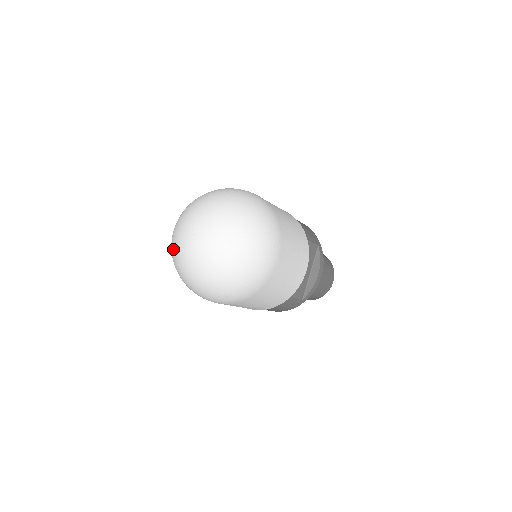
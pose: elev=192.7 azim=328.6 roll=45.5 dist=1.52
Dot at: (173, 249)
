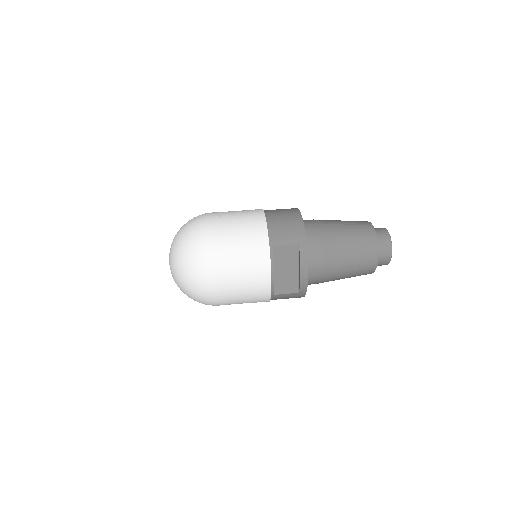
Dot at: occluded
